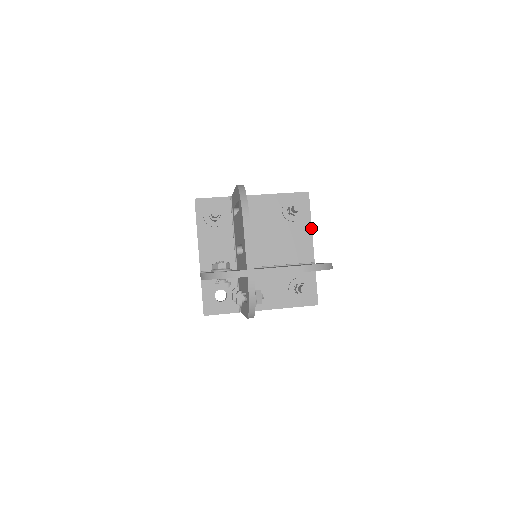
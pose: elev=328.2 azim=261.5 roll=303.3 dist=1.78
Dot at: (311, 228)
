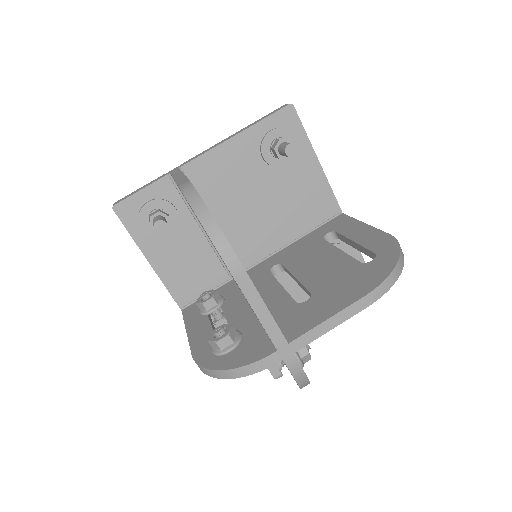
Dot at: (318, 162)
